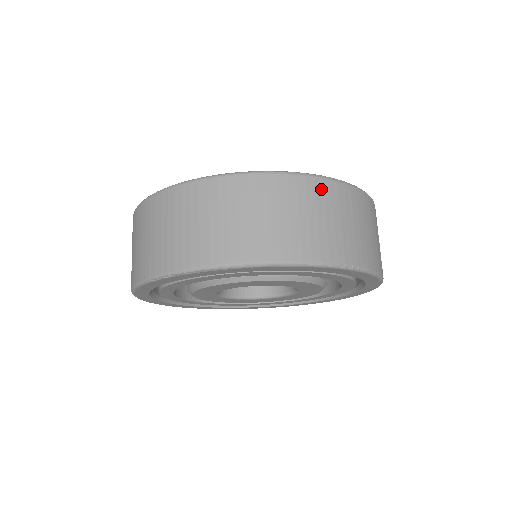
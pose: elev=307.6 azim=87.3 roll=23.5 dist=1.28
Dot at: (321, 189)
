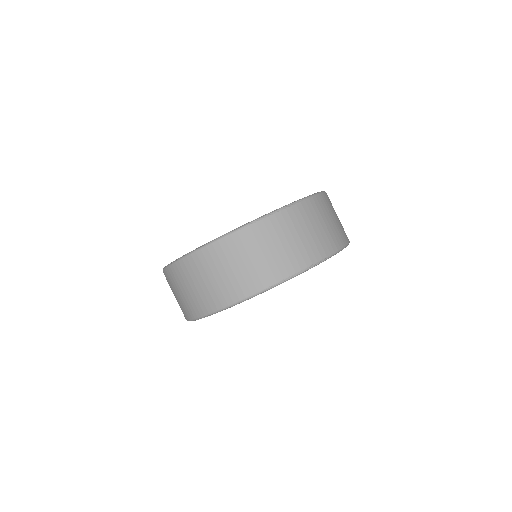
Dot at: (276, 222)
